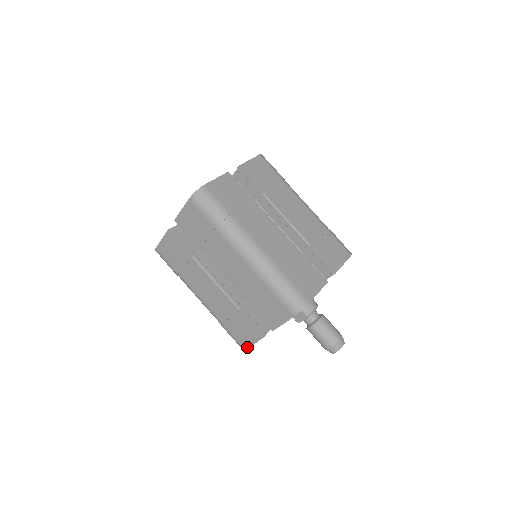
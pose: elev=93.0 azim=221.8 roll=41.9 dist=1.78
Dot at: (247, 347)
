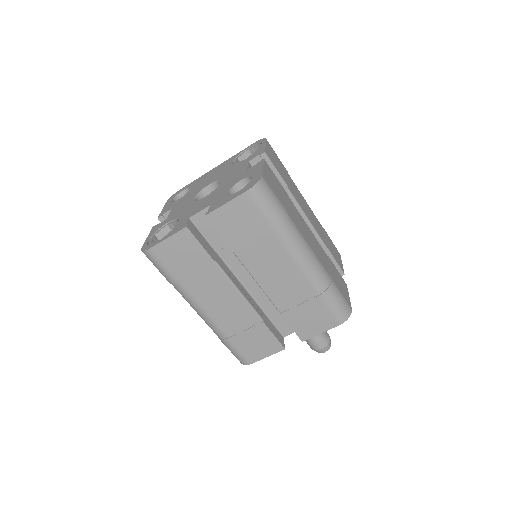
Dot at: (255, 361)
